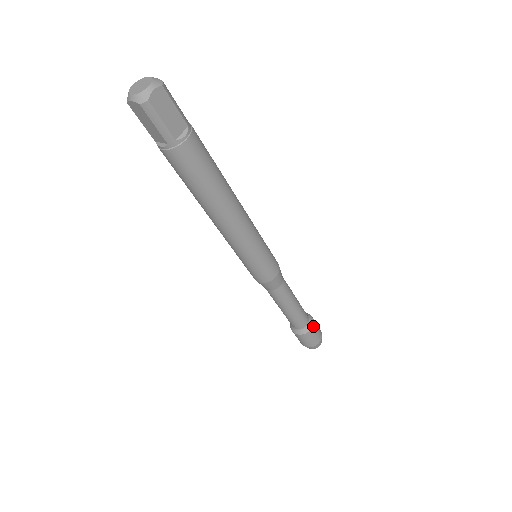
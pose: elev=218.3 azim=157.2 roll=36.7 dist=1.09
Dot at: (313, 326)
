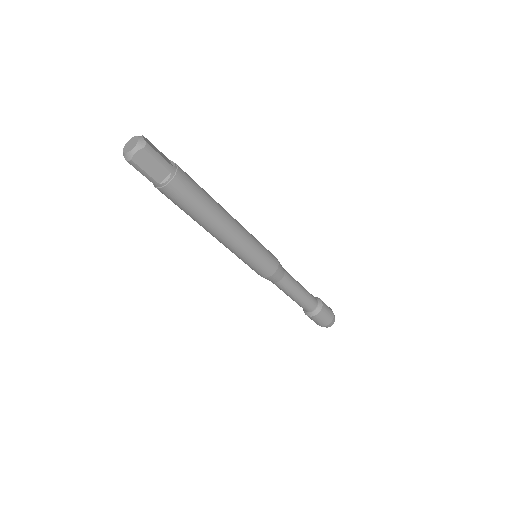
Dot at: (320, 312)
